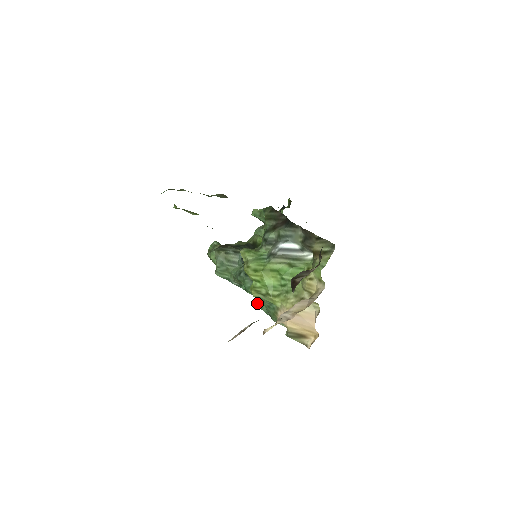
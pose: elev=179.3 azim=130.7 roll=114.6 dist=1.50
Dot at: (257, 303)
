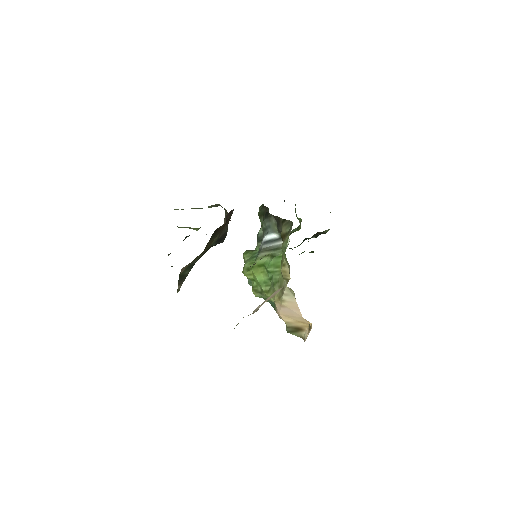
Dot at: occluded
